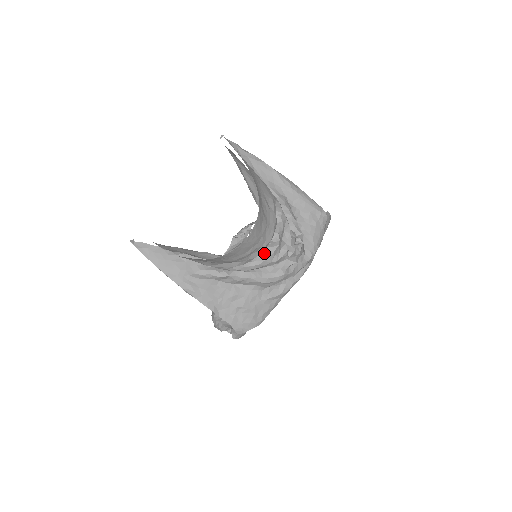
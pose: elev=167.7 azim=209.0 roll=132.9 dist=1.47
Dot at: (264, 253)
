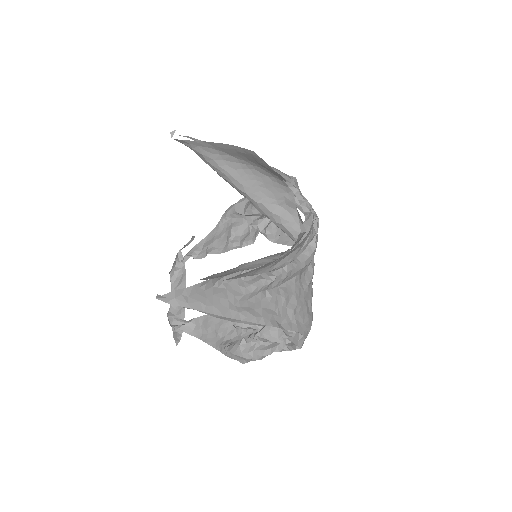
Dot at: (306, 229)
